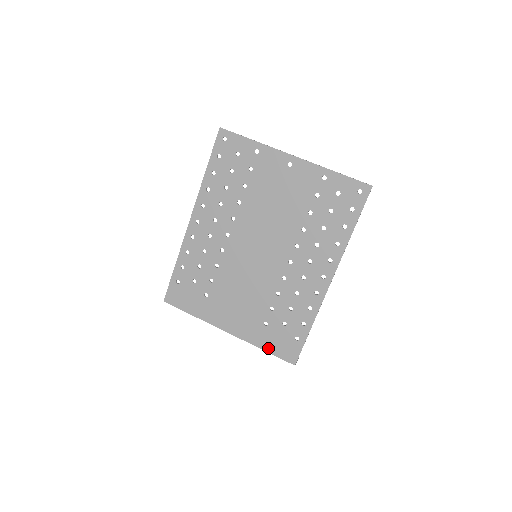
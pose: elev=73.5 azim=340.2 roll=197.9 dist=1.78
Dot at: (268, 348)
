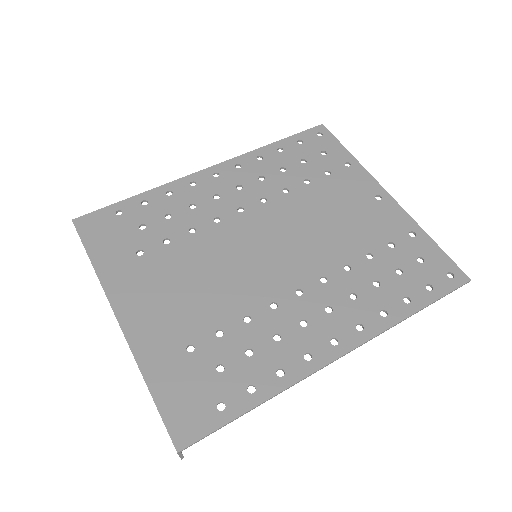
Dot at: (159, 389)
